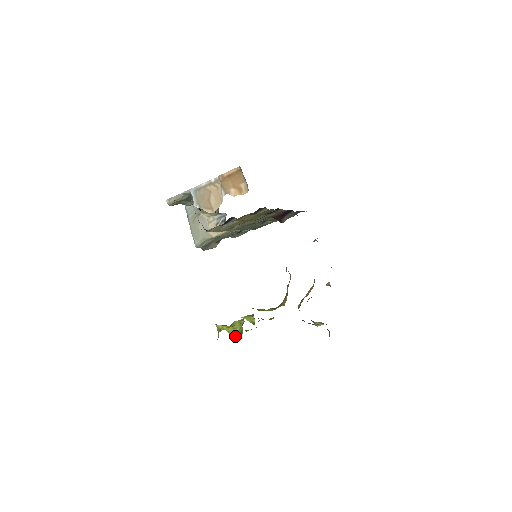
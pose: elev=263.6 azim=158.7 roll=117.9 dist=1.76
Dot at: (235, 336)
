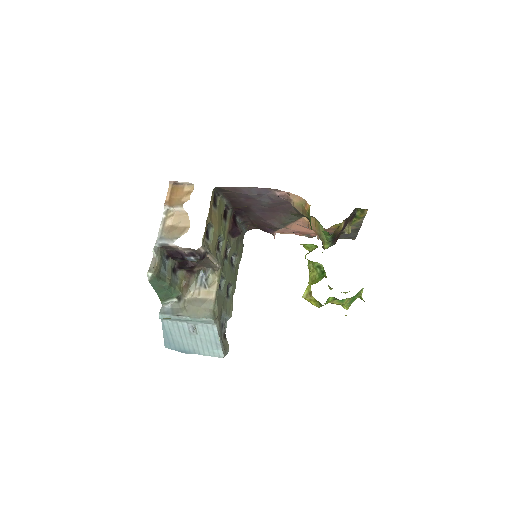
Dot at: (323, 277)
